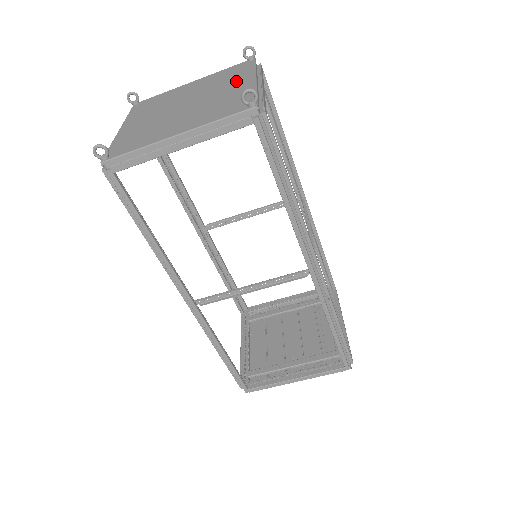
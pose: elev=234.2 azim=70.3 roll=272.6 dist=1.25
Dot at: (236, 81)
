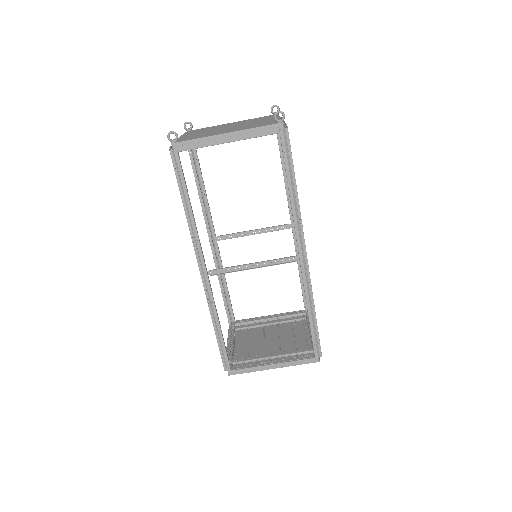
Dot at: (266, 119)
